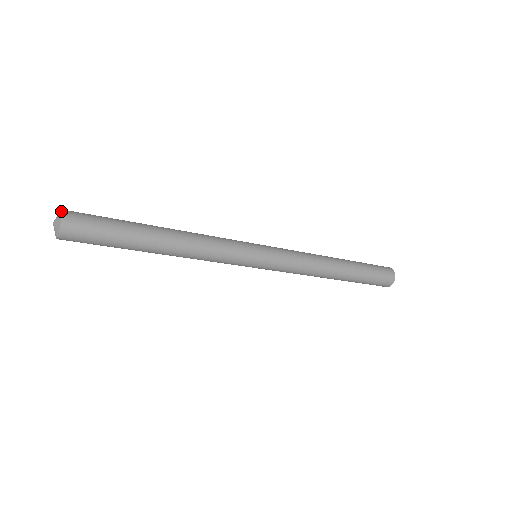
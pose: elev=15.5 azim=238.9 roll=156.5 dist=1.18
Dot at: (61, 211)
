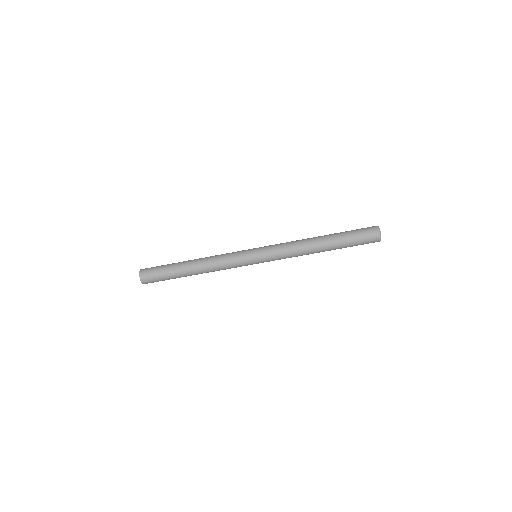
Dot at: (140, 270)
